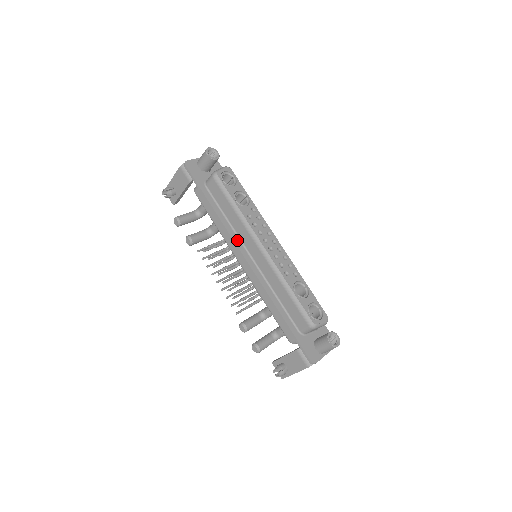
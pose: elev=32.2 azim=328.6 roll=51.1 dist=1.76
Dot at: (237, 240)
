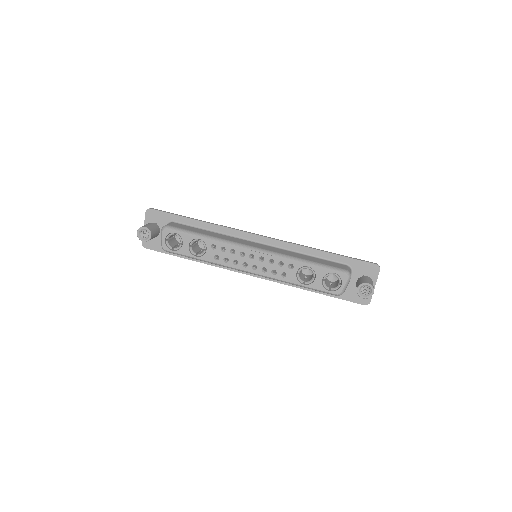
Dot at: occluded
